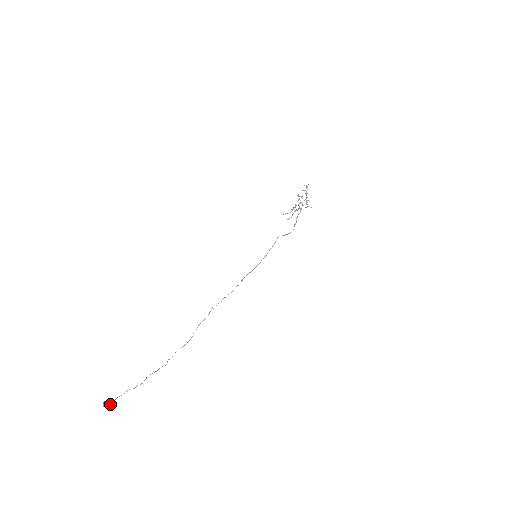
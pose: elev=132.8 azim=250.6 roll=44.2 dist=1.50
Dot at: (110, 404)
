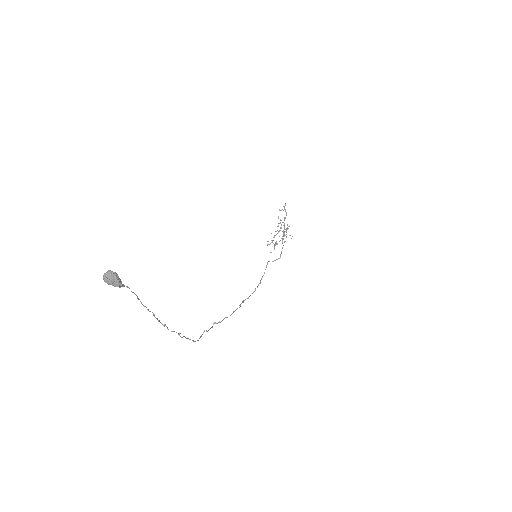
Dot at: (119, 278)
